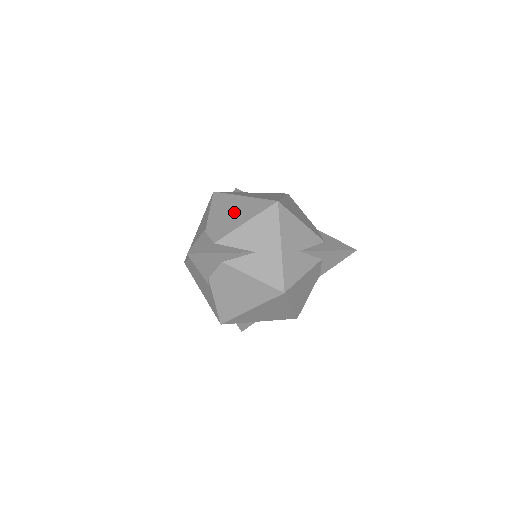
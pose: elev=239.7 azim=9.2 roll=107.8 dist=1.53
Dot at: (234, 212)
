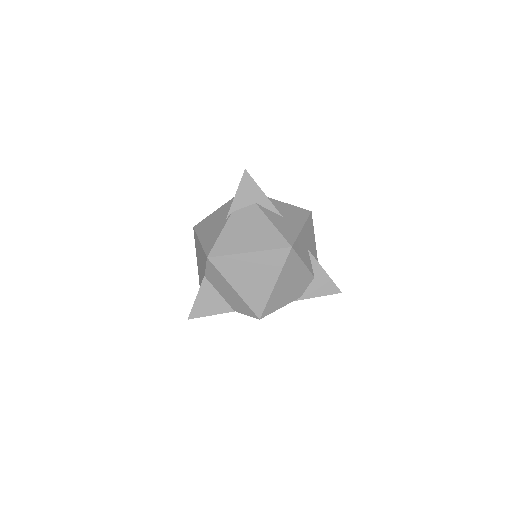
Dot at: occluded
